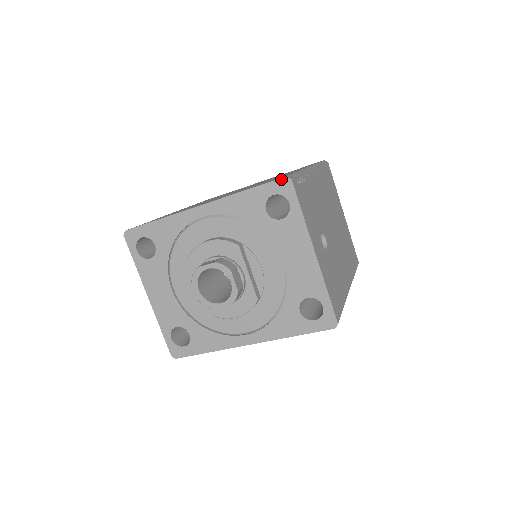
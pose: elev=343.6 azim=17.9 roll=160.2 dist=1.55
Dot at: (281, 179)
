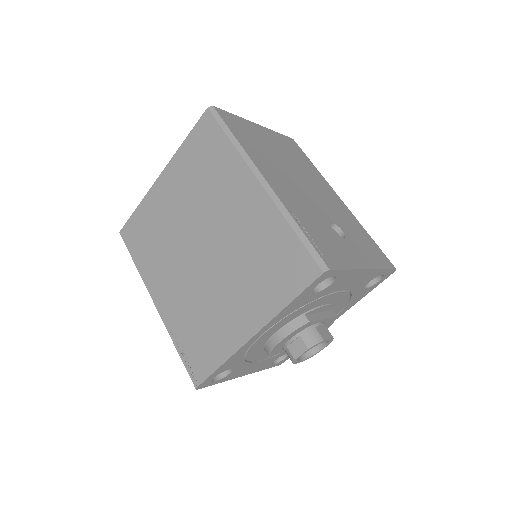
Dot at: (320, 277)
